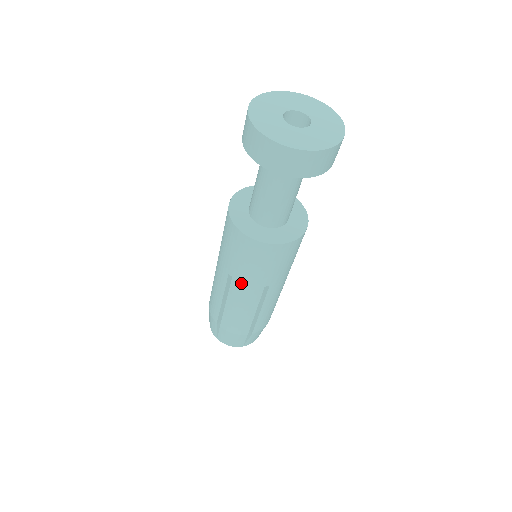
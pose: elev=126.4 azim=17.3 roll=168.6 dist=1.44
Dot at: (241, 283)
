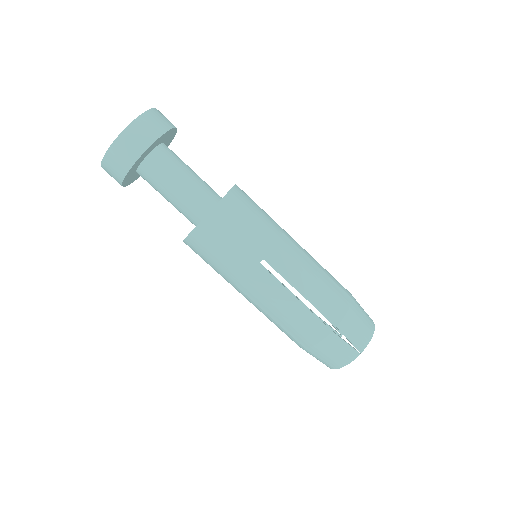
Dot at: (243, 280)
